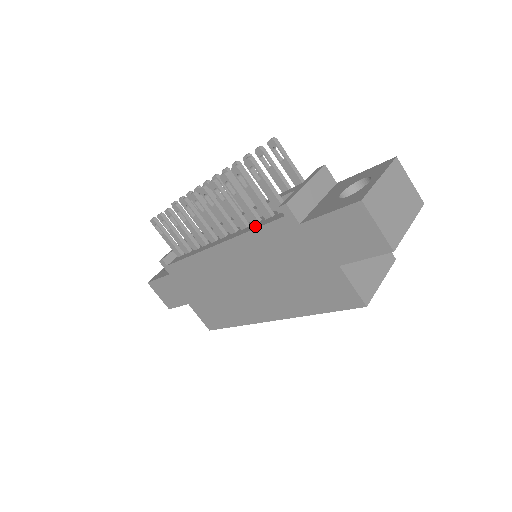
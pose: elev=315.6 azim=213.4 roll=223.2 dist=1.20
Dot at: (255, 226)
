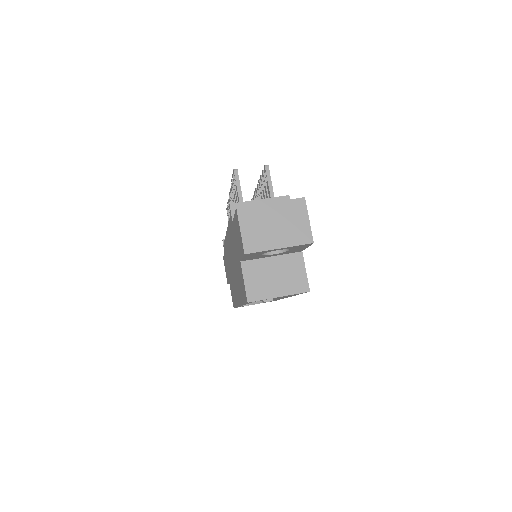
Dot at: occluded
